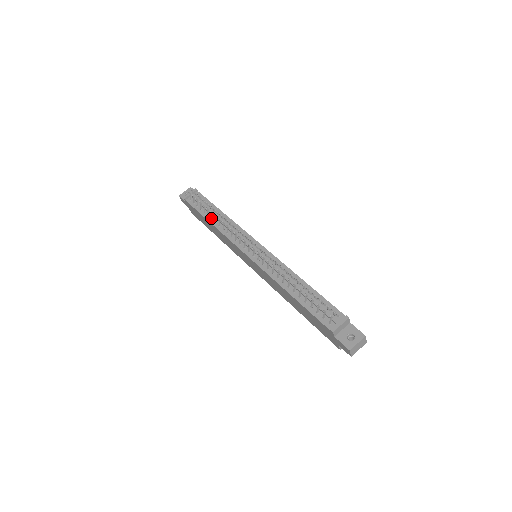
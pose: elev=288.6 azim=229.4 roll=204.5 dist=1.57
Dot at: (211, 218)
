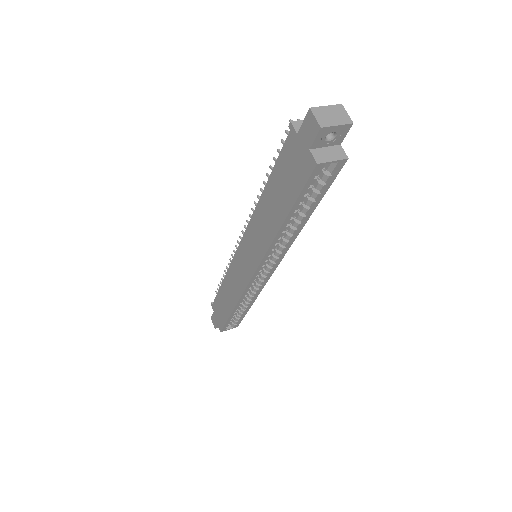
Dot at: occluded
